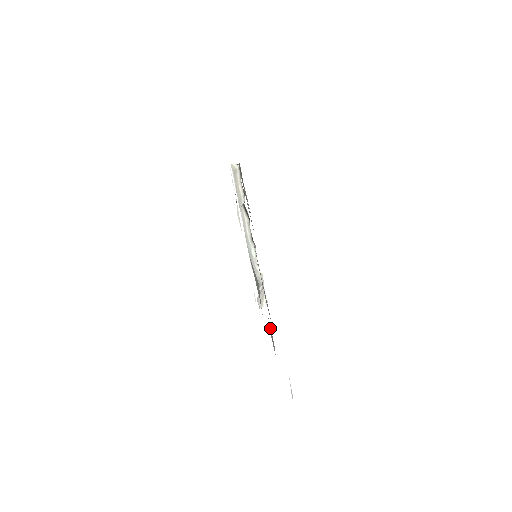
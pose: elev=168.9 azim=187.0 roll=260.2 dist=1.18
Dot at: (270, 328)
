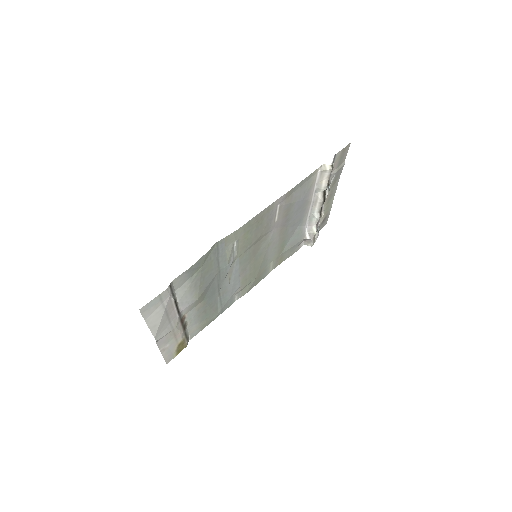
Dot at: (249, 286)
